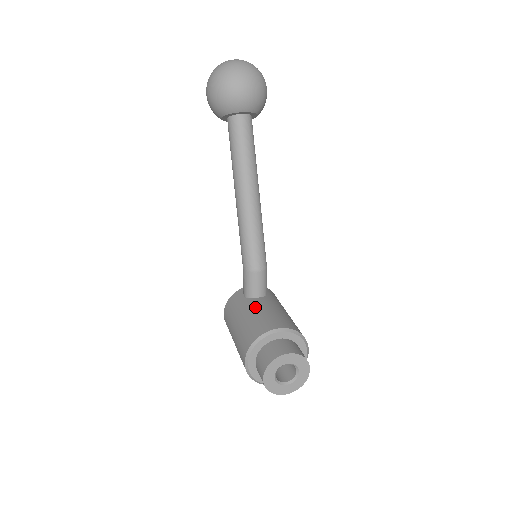
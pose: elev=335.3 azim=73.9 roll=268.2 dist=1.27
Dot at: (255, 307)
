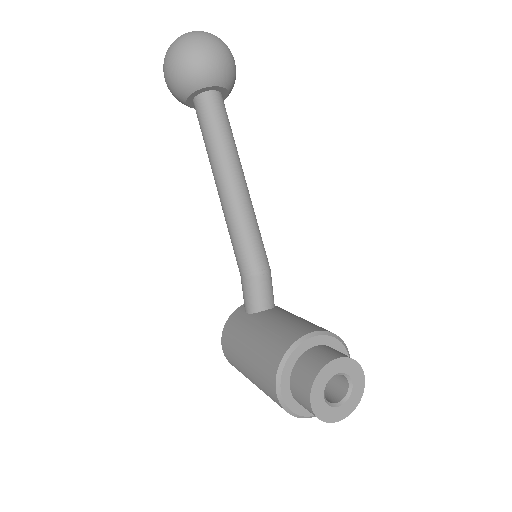
Dot at: (268, 319)
